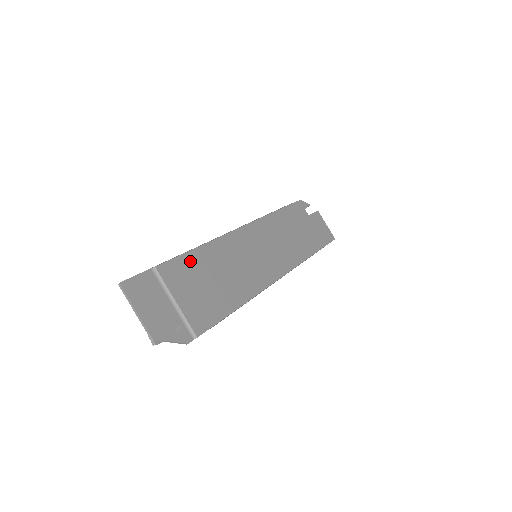
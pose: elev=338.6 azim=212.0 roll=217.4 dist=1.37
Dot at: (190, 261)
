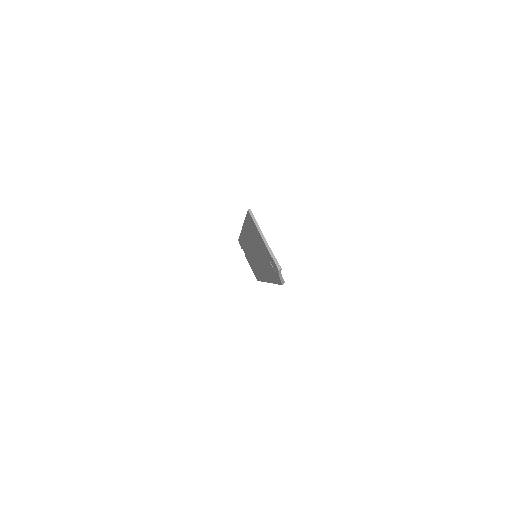
Dot at: occluded
